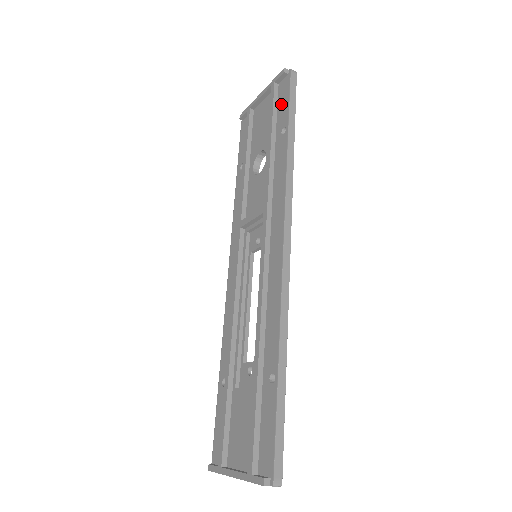
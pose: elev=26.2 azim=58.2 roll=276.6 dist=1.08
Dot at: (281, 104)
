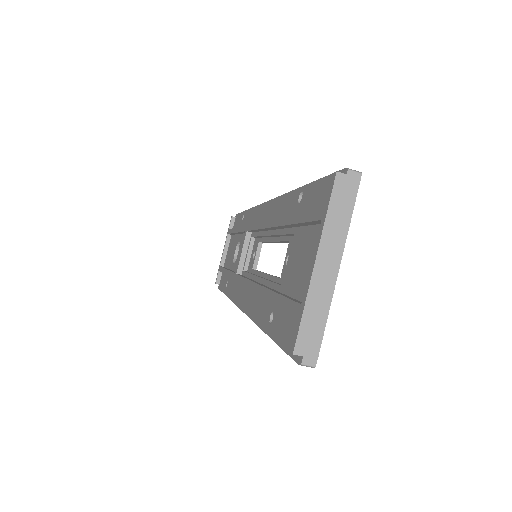
Dot at: (237, 224)
